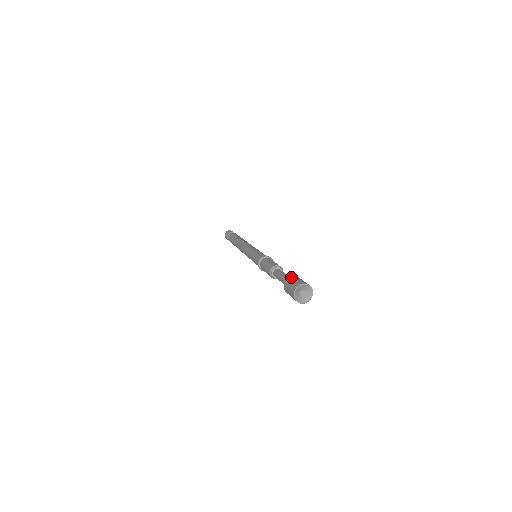
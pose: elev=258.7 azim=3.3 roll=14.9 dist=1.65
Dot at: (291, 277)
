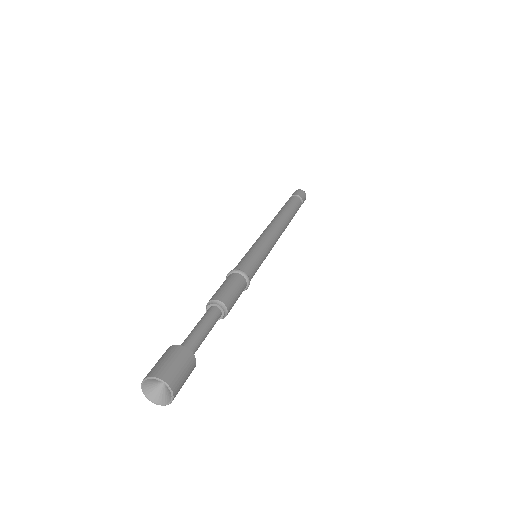
Dot at: (166, 350)
